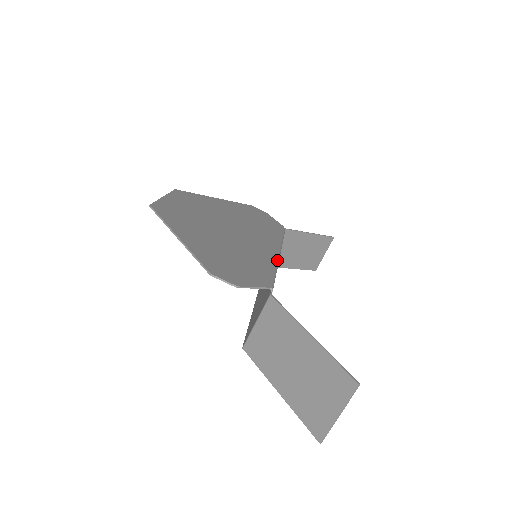
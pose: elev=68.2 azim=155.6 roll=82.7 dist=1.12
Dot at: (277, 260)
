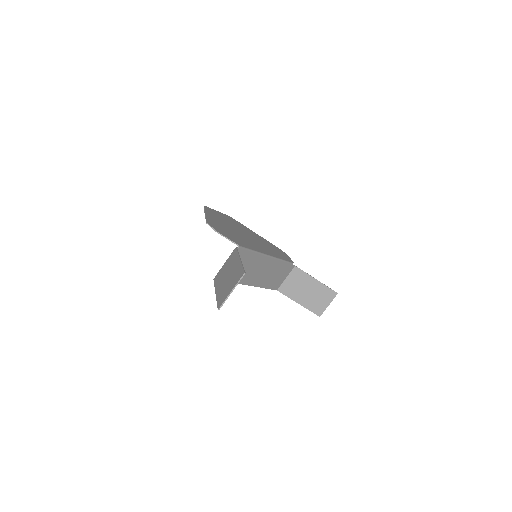
Dot at: (262, 252)
